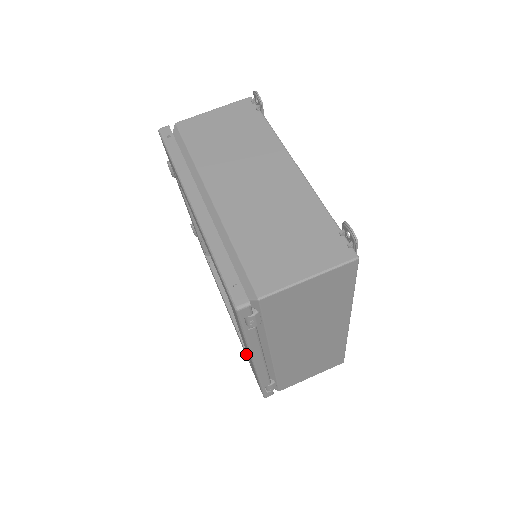
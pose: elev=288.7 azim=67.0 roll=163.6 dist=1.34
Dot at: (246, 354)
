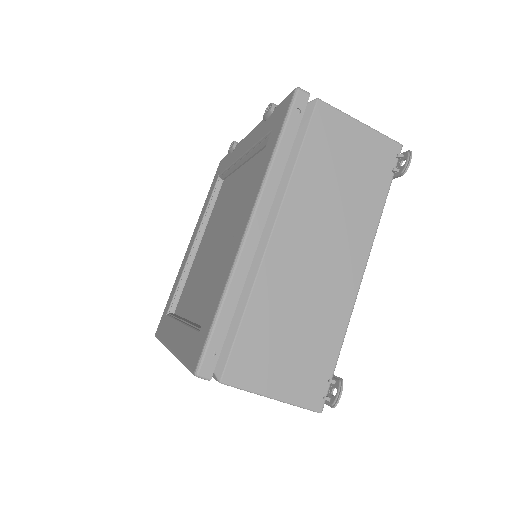
Dot at: (172, 298)
